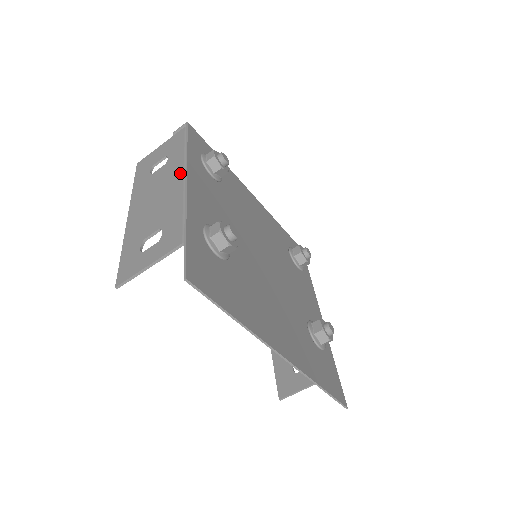
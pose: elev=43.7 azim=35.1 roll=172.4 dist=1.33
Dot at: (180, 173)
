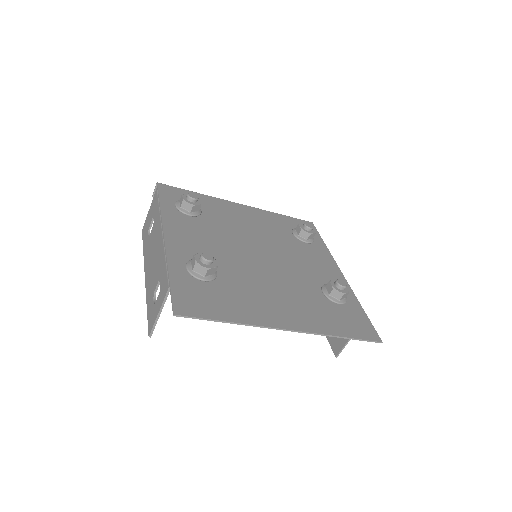
Dot at: (160, 230)
